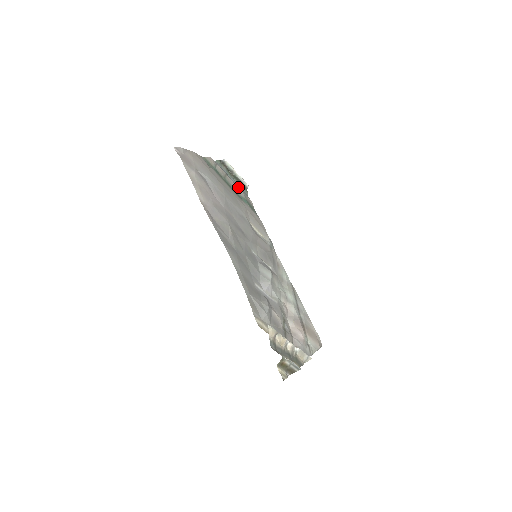
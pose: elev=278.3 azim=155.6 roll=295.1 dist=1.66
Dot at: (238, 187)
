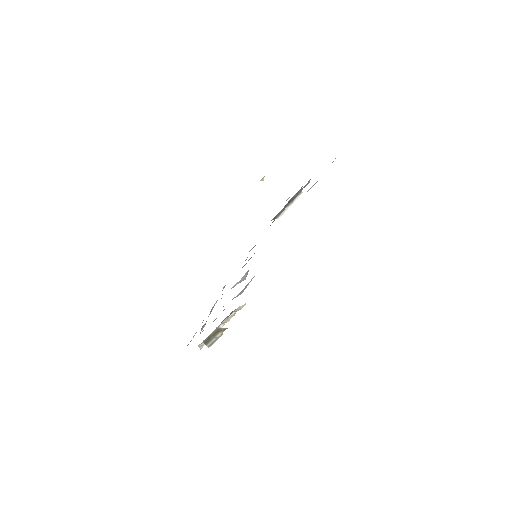
Dot at: (281, 212)
